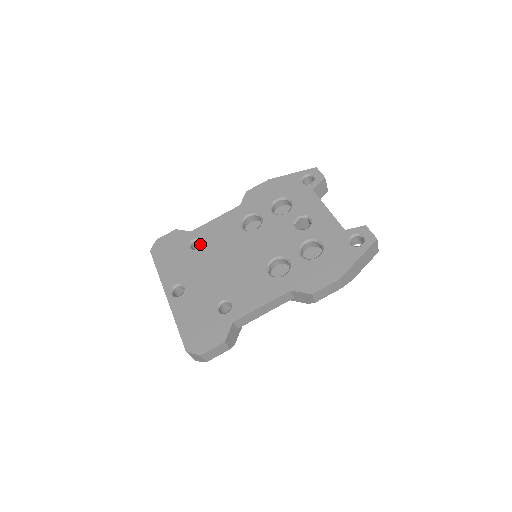
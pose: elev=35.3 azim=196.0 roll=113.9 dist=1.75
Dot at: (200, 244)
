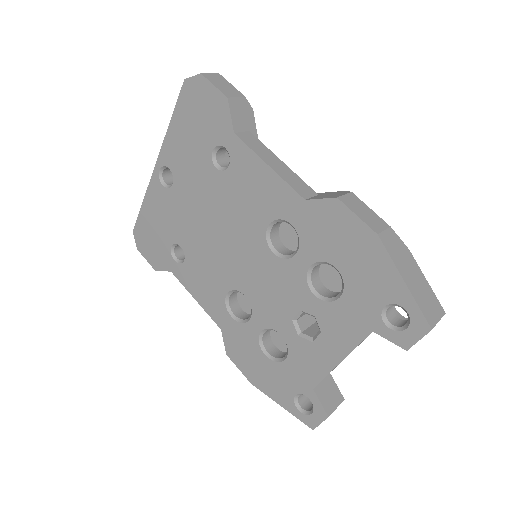
Dot at: occluded
